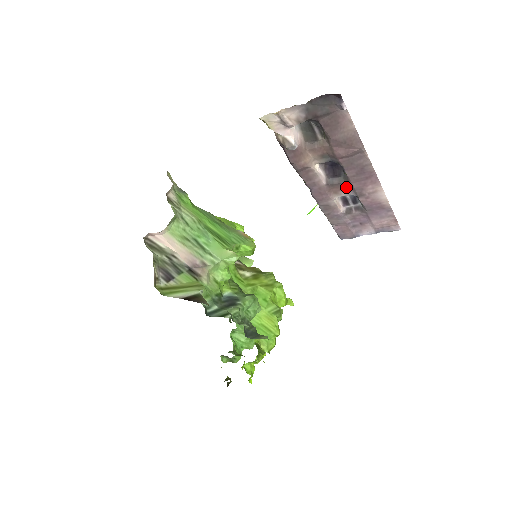
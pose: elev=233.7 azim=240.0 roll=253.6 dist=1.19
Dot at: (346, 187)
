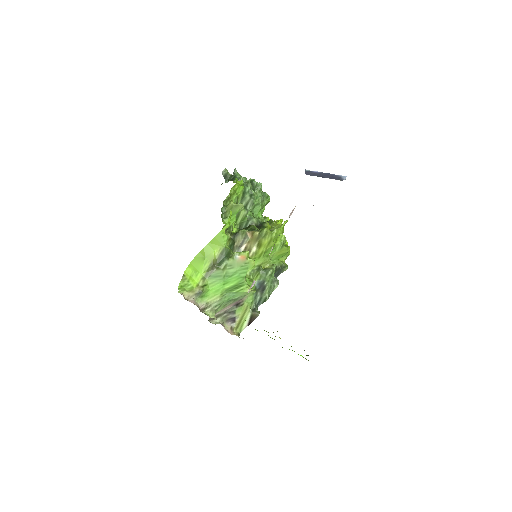
Dot at: occluded
